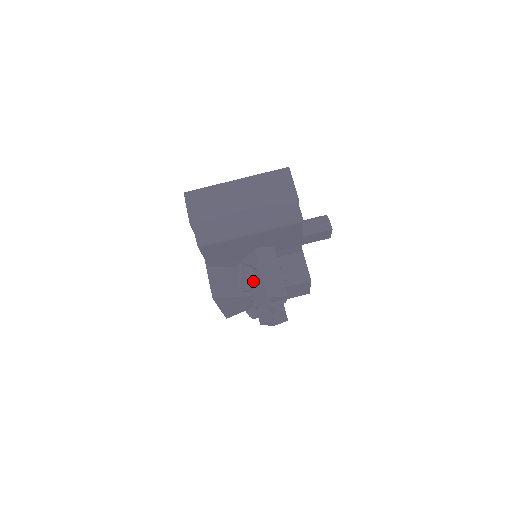
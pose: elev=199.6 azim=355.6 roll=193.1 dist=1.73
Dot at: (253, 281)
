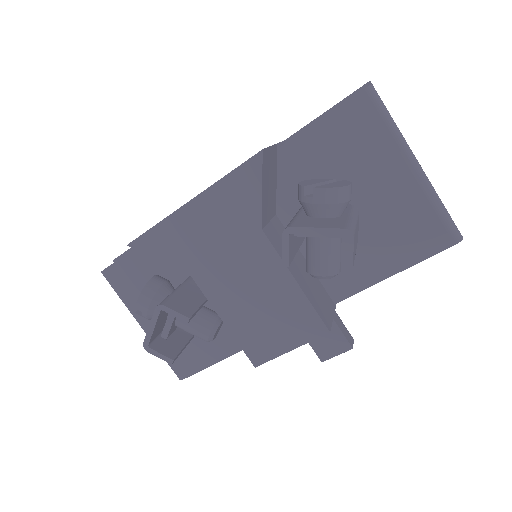
Dot at: (345, 200)
